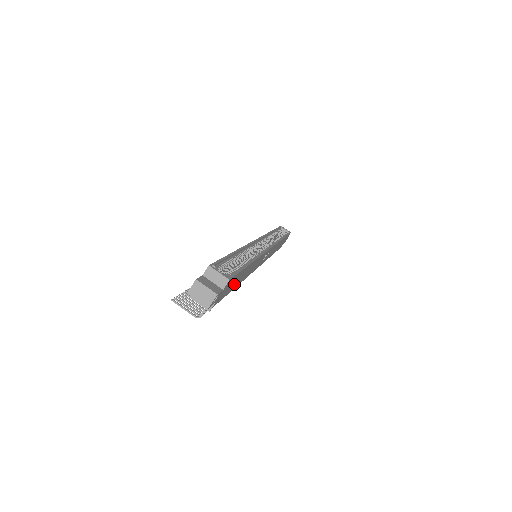
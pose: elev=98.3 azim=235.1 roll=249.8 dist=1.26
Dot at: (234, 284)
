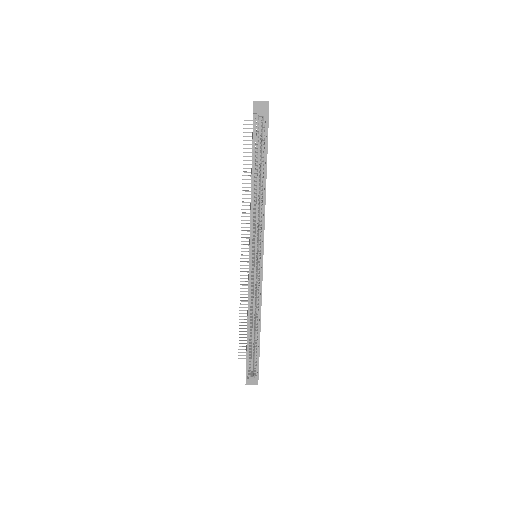
Dot at: occluded
